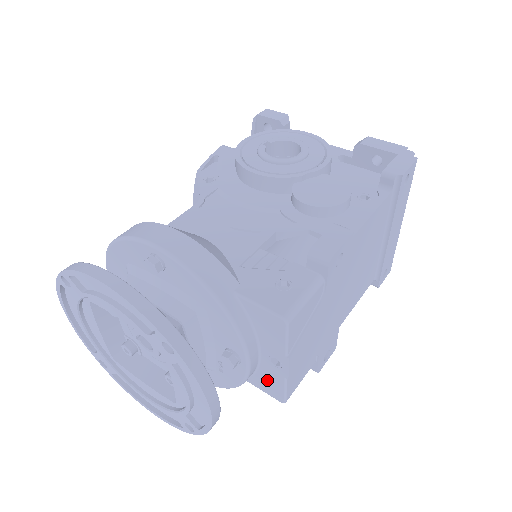
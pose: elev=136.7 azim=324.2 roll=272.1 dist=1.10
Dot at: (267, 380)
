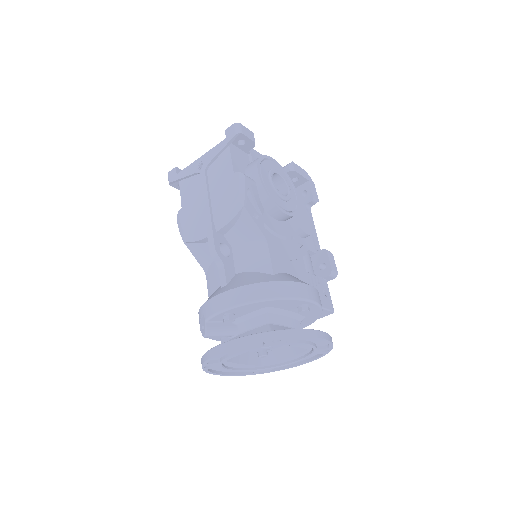
Dot at: occluded
